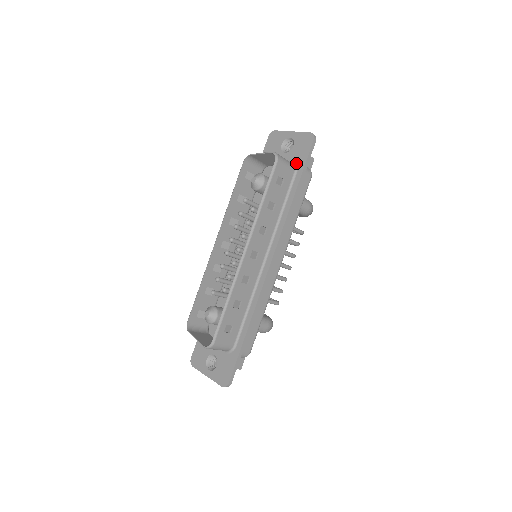
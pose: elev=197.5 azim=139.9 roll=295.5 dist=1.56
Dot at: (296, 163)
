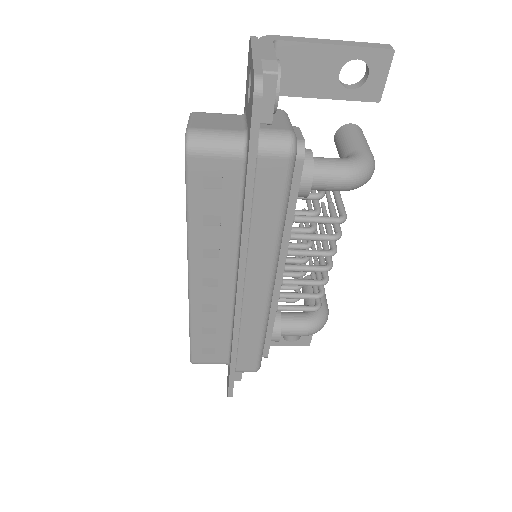
Dot at: (247, 138)
